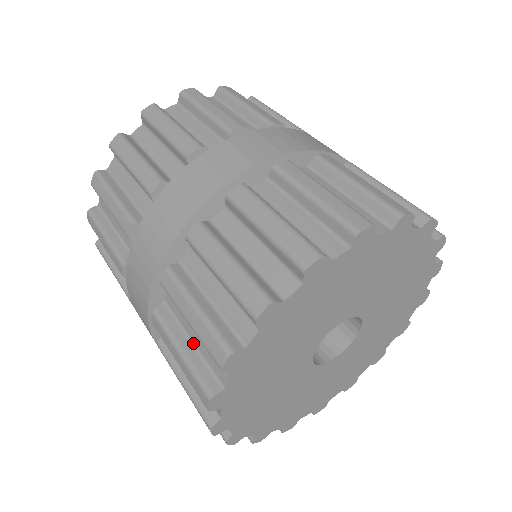
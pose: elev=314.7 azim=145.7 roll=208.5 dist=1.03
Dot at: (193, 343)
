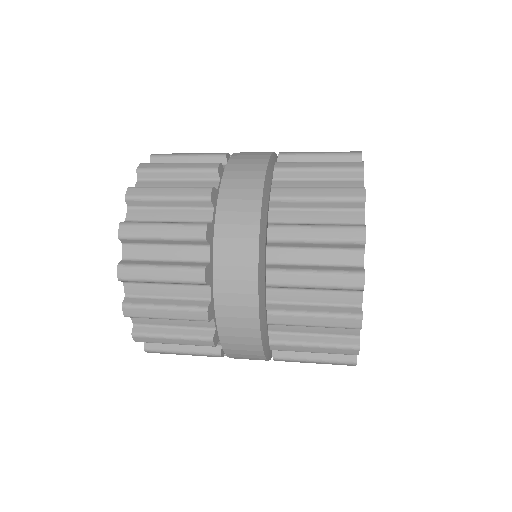
Dot at: (318, 223)
